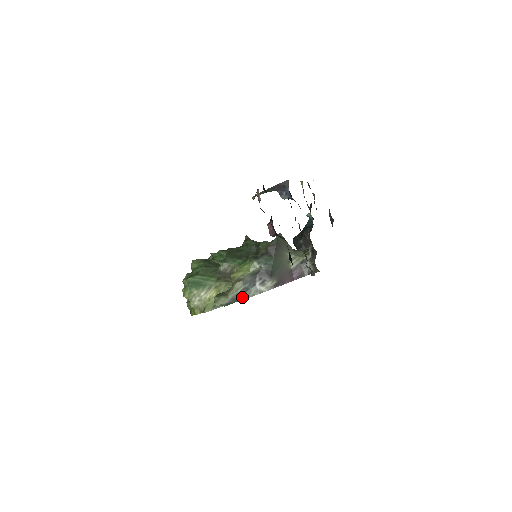
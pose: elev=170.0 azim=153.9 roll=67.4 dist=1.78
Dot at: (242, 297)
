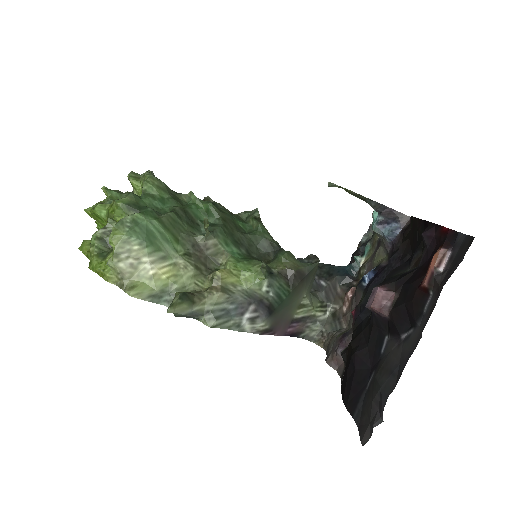
Dot at: (213, 322)
